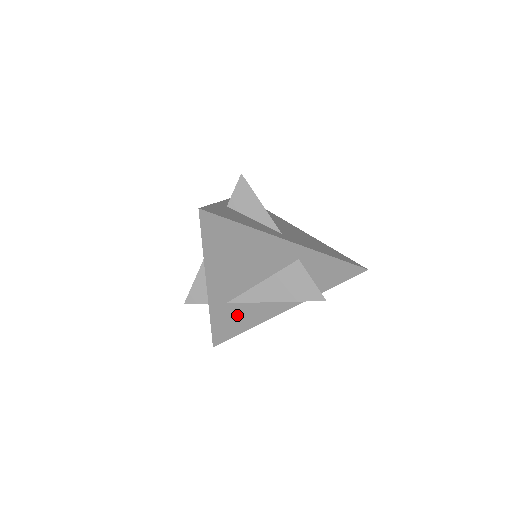
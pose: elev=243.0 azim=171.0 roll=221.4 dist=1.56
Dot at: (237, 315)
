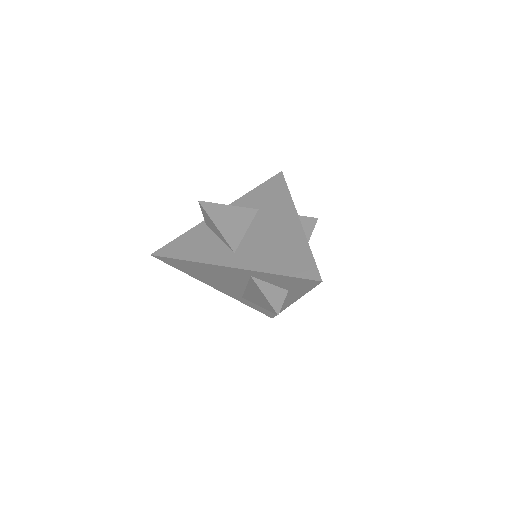
Dot at: occluded
